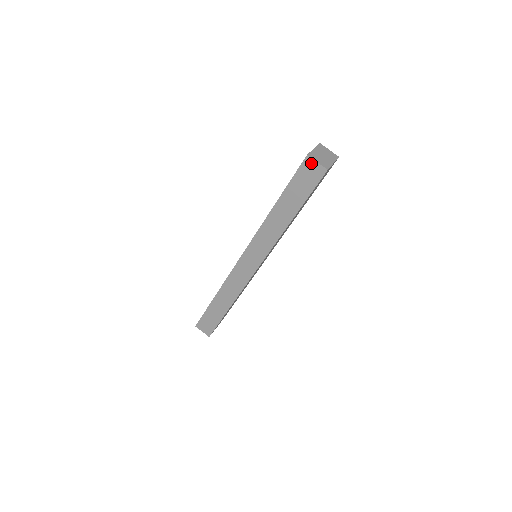
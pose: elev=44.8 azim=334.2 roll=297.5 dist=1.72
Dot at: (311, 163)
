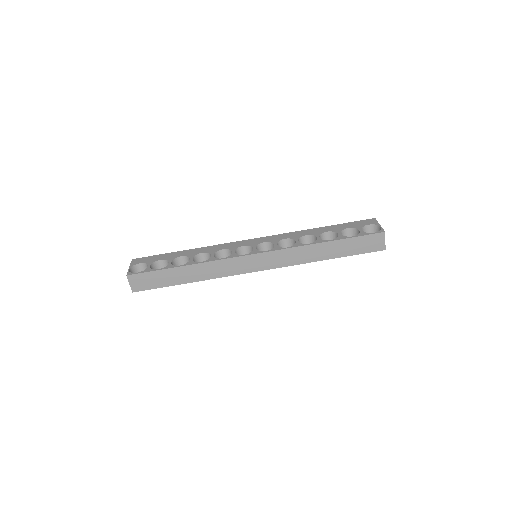
Dot at: (382, 238)
